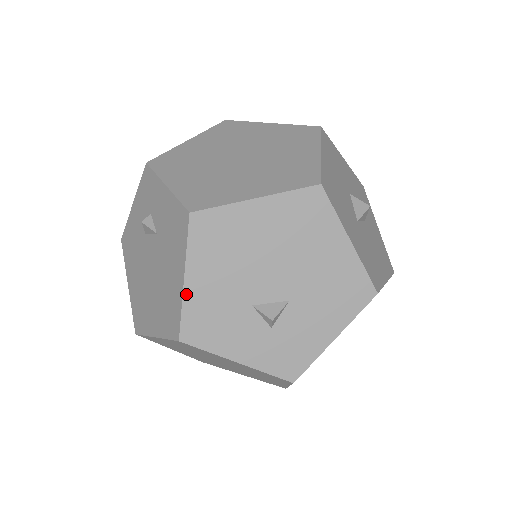
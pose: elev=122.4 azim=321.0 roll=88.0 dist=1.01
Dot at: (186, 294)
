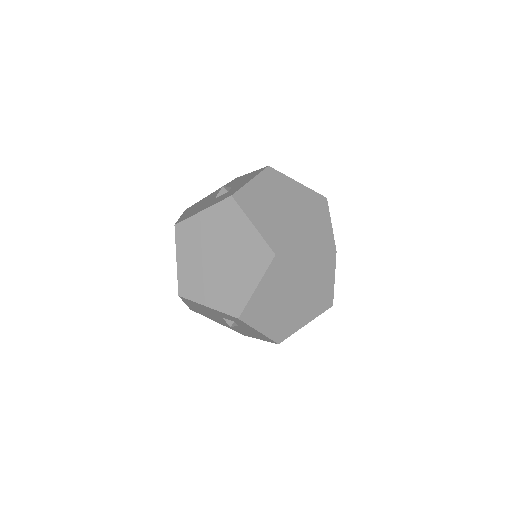
Dot at: occluded
